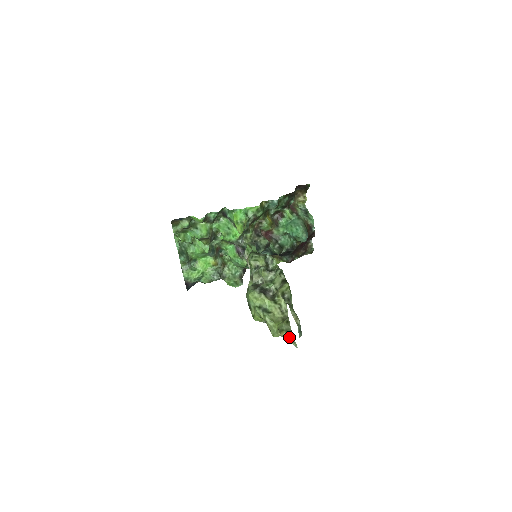
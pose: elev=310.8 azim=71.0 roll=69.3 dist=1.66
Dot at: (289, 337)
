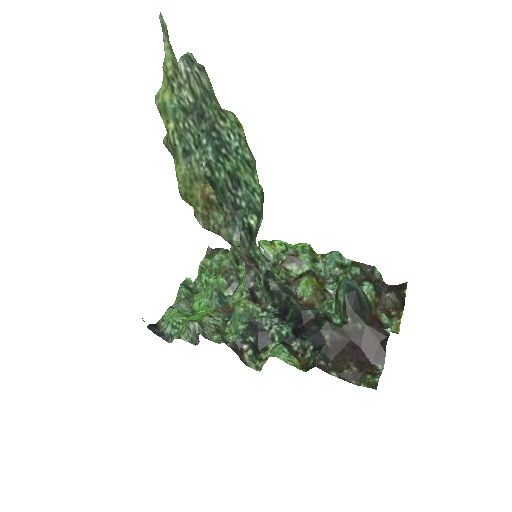
Dot at: (168, 41)
